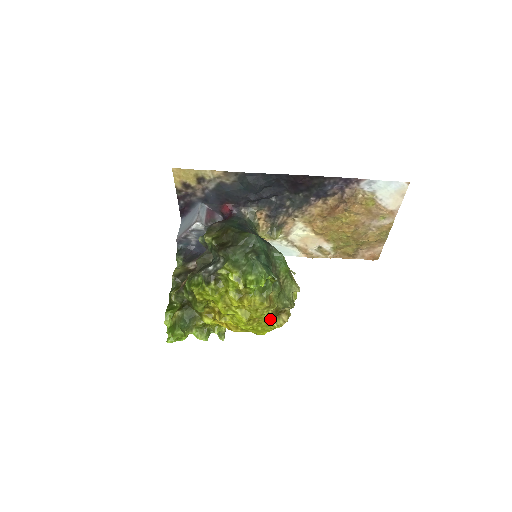
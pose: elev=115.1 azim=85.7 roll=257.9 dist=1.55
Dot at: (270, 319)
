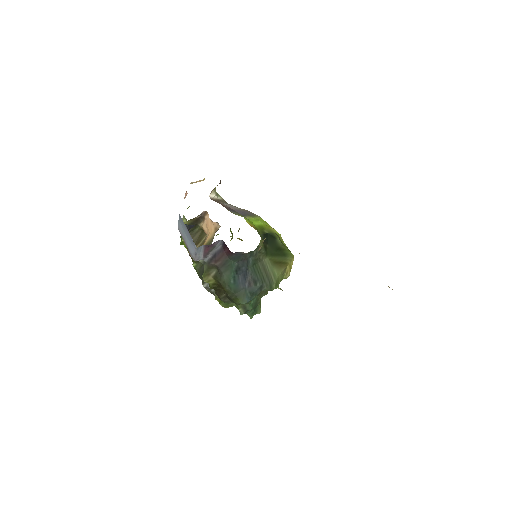
Dot at: occluded
